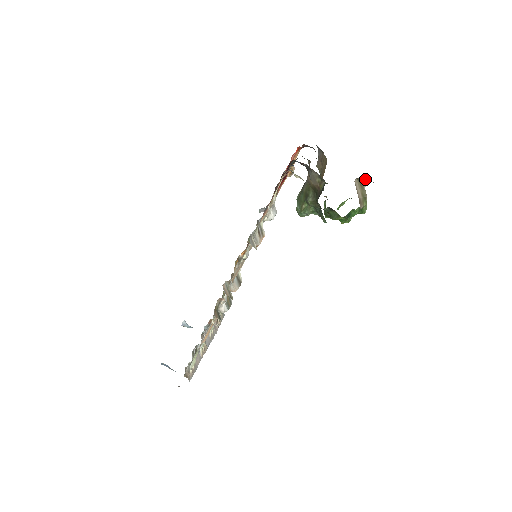
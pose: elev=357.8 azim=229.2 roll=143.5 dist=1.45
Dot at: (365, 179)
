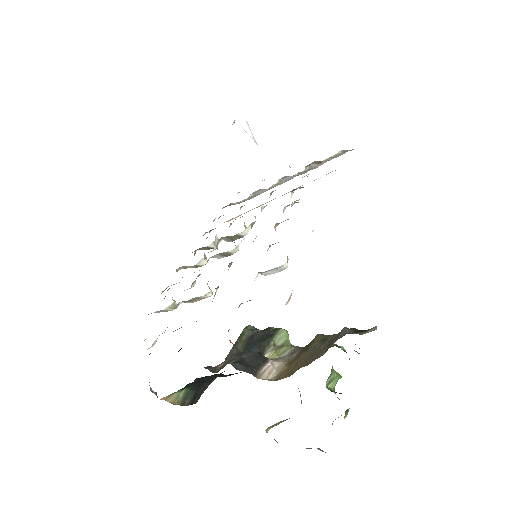
Dot at: occluded
